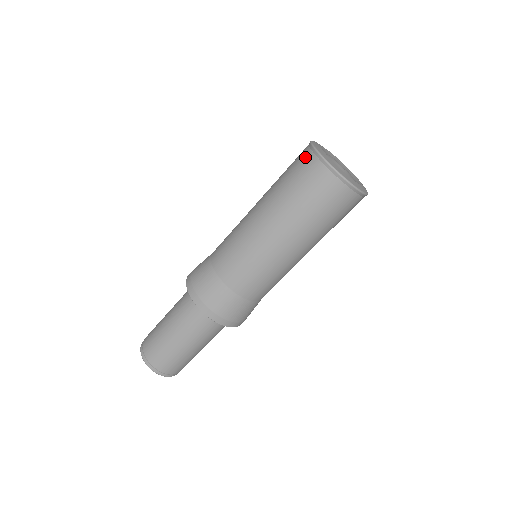
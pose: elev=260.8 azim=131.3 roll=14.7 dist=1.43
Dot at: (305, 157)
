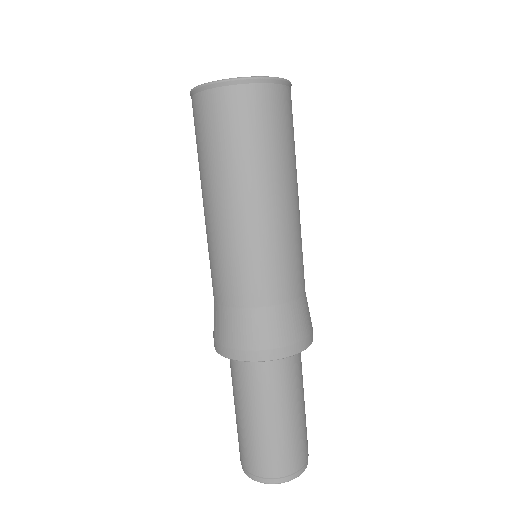
Dot at: (195, 107)
